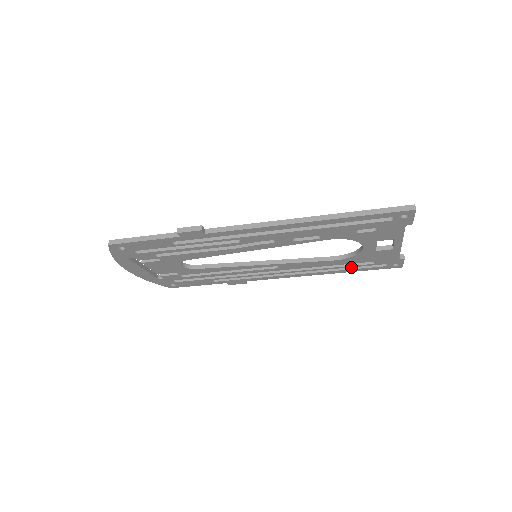
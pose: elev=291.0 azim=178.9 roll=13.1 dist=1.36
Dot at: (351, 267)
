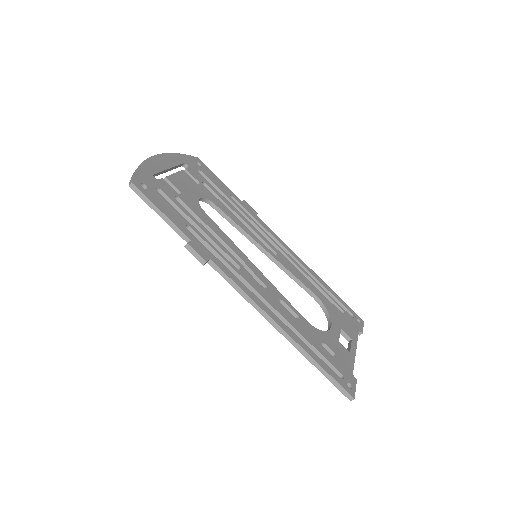
Dot at: (329, 293)
